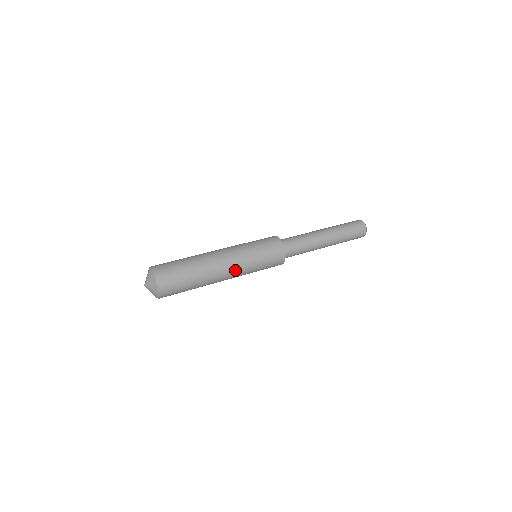
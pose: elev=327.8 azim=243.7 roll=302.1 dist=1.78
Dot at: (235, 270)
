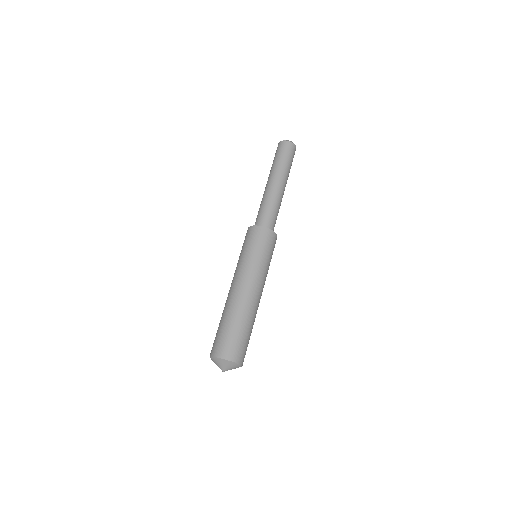
Dot at: occluded
